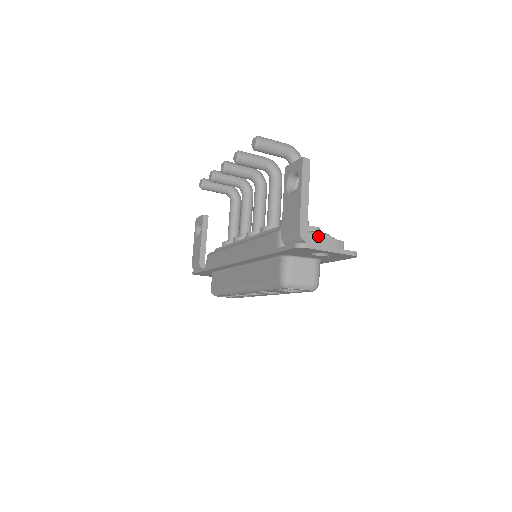
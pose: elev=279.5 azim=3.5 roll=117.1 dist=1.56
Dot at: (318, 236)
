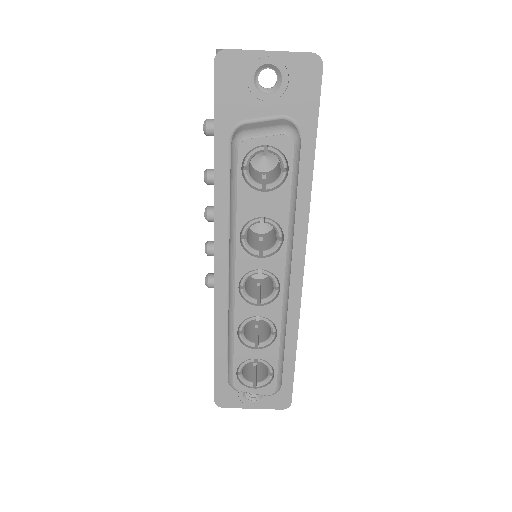
Dot at: occluded
